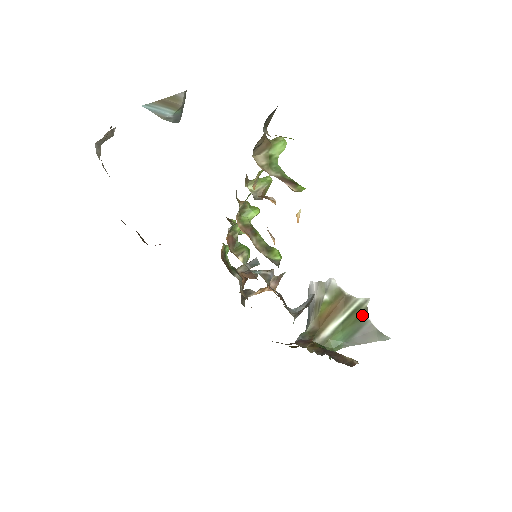
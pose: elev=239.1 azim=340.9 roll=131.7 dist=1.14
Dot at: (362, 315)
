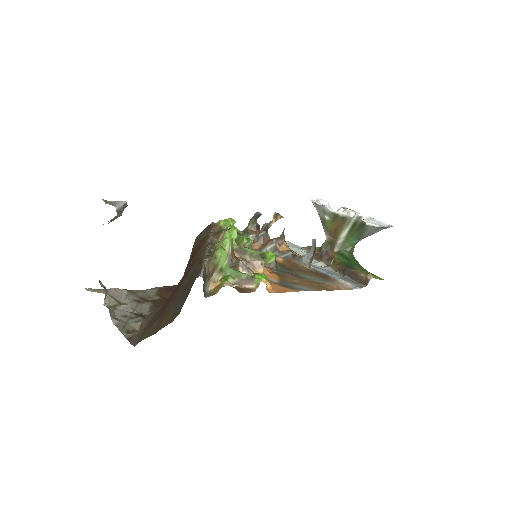
Dot at: (361, 225)
